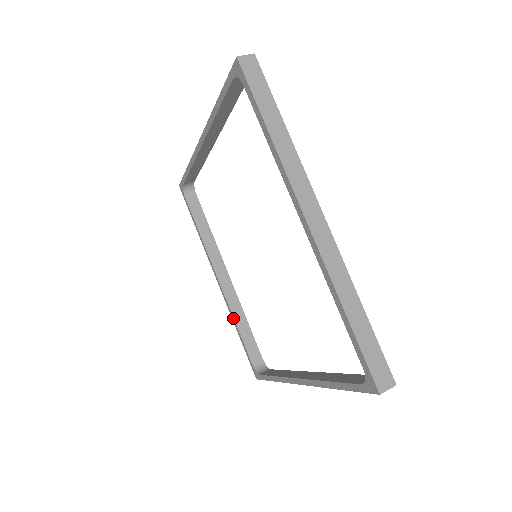
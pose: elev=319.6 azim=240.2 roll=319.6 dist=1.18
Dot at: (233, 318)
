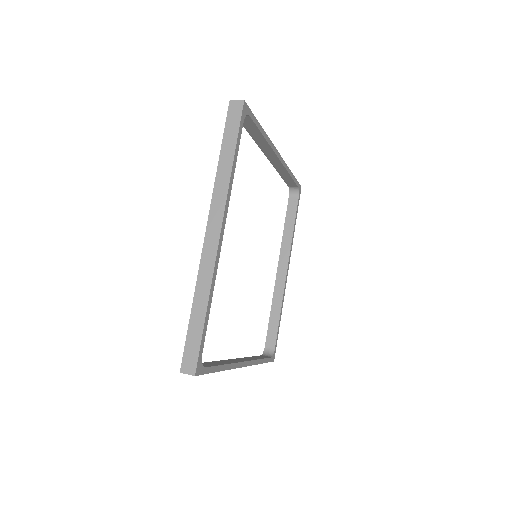
Dot at: (272, 304)
